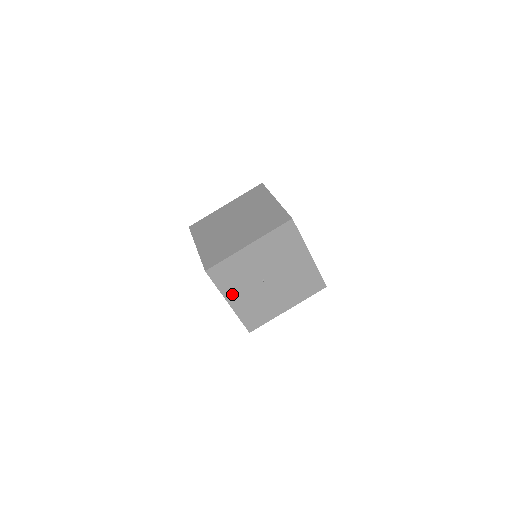
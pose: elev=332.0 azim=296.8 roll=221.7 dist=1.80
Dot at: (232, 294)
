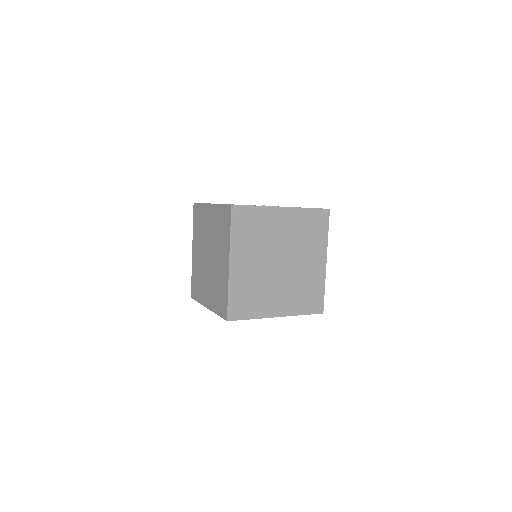
Dot at: occluded
